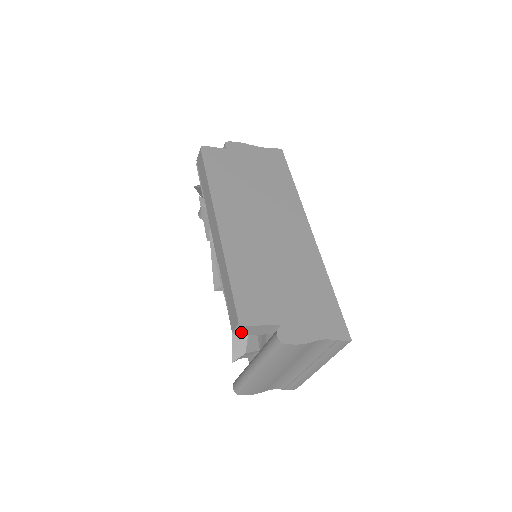
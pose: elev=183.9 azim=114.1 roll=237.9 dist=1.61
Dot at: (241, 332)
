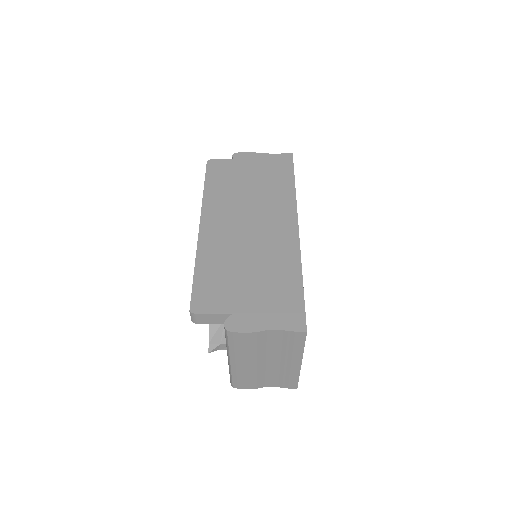
Dot at: (197, 320)
